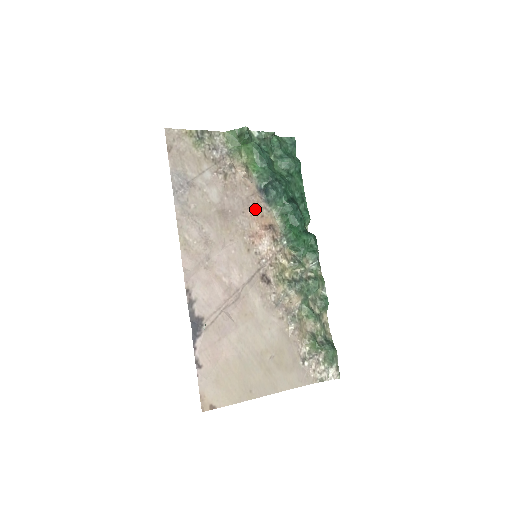
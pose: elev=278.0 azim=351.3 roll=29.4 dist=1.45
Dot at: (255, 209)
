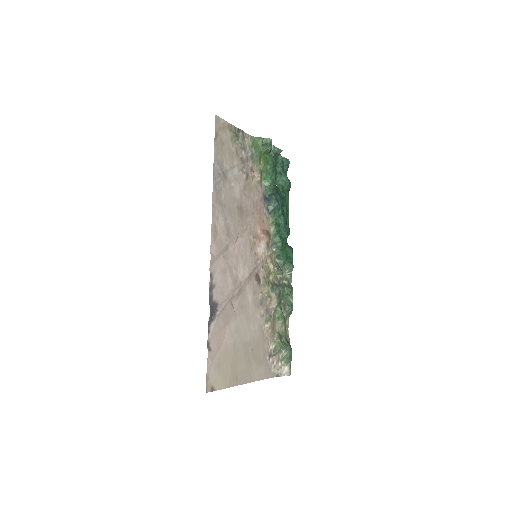
Dot at: (260, 213)
